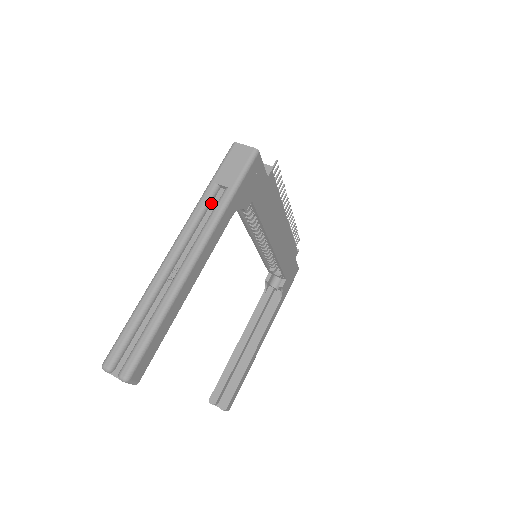
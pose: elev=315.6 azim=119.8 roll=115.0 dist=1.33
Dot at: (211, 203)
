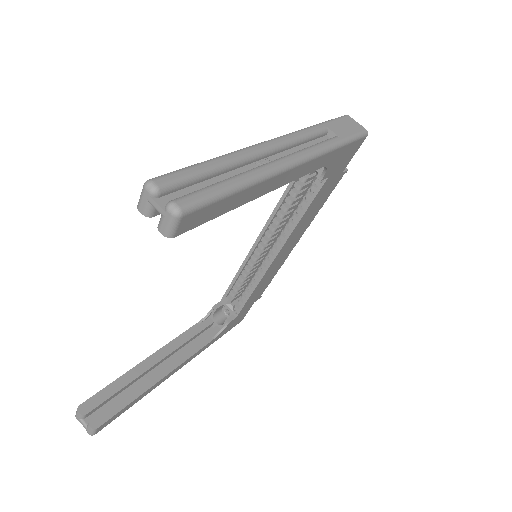
Dot at: (315, 138)
